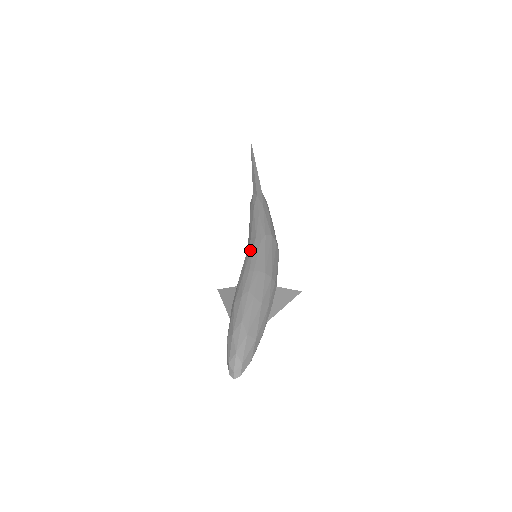
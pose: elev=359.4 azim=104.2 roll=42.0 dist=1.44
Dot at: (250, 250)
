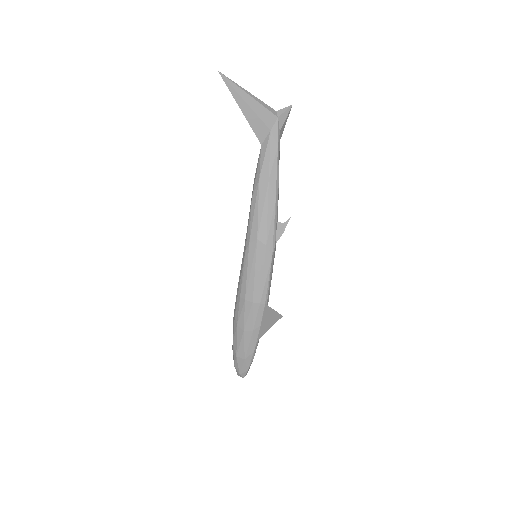
Dot at: (242, 259)
